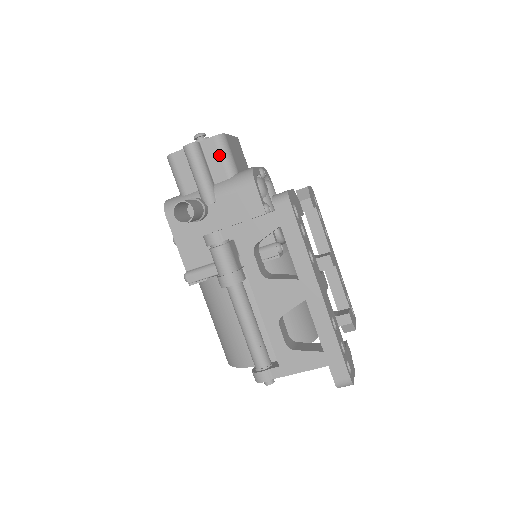
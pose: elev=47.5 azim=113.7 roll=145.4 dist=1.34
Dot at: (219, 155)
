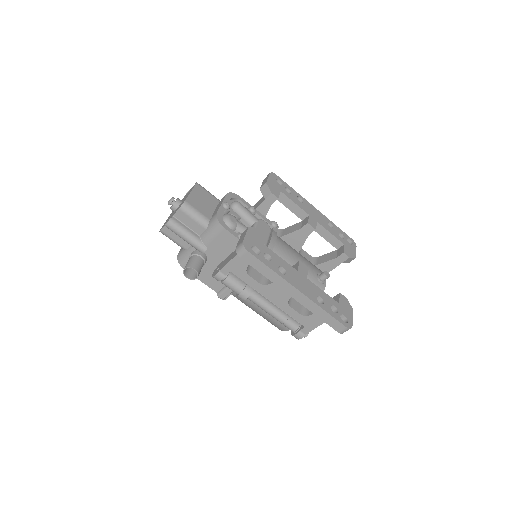
Dot at: (190, 218)
